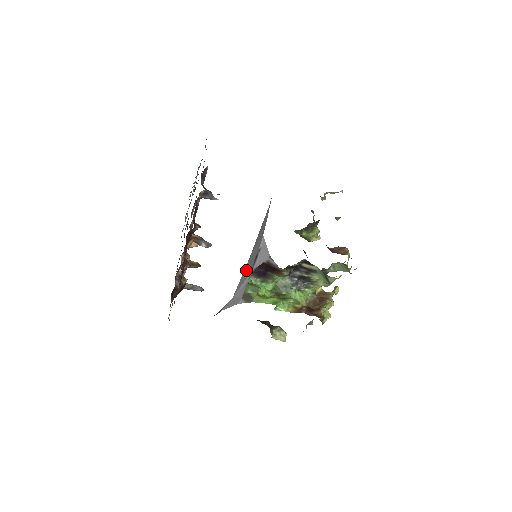
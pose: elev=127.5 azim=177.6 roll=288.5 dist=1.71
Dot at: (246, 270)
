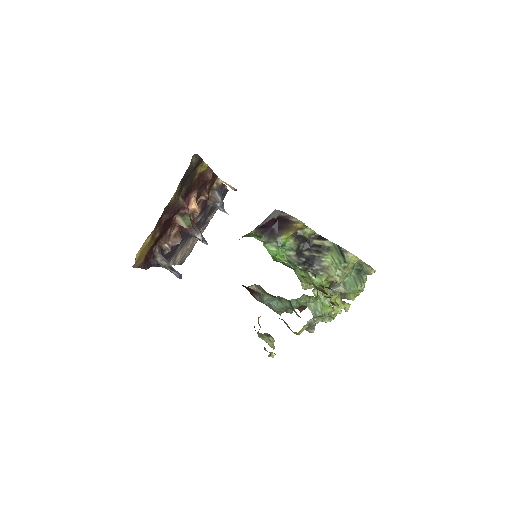
Dot at: occluded
